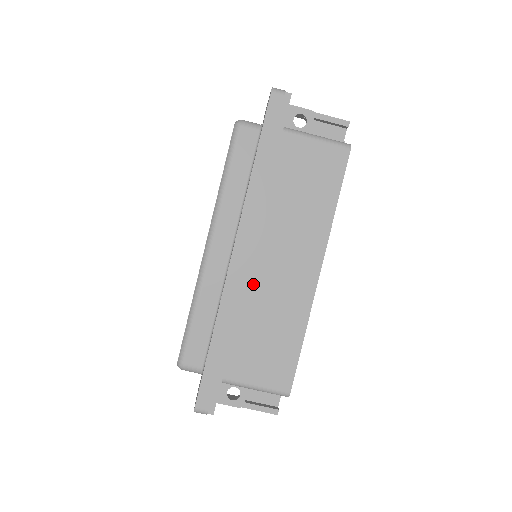
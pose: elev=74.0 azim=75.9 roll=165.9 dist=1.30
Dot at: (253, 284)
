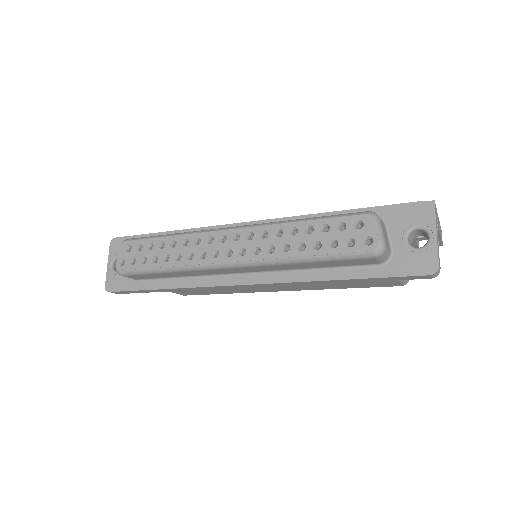
Dot at: occluded
